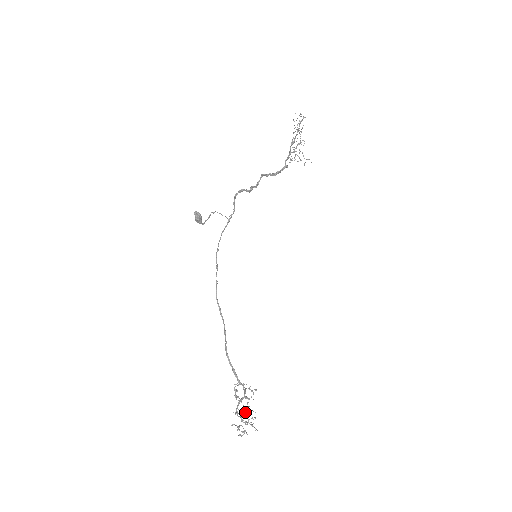
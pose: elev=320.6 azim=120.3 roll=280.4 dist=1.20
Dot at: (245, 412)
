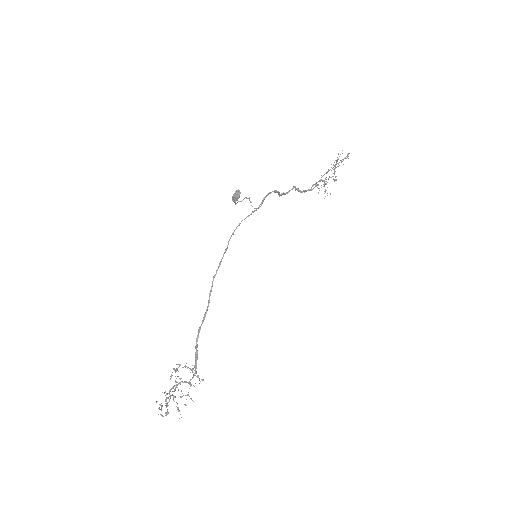
Dot at: (181, 396)
